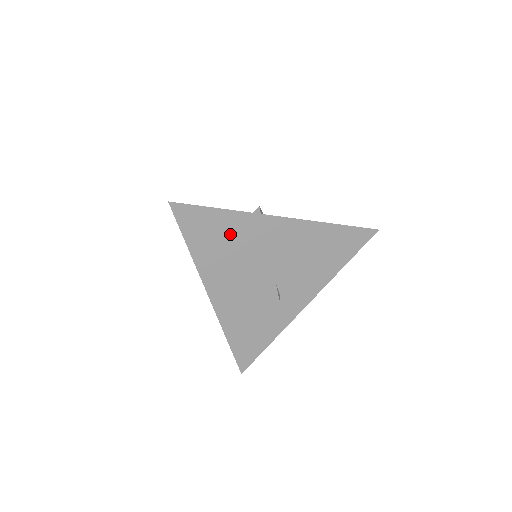
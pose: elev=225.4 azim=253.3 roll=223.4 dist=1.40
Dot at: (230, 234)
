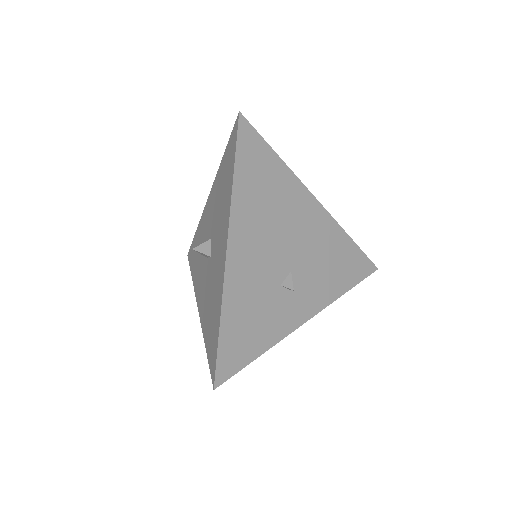
Dot at: occluded
